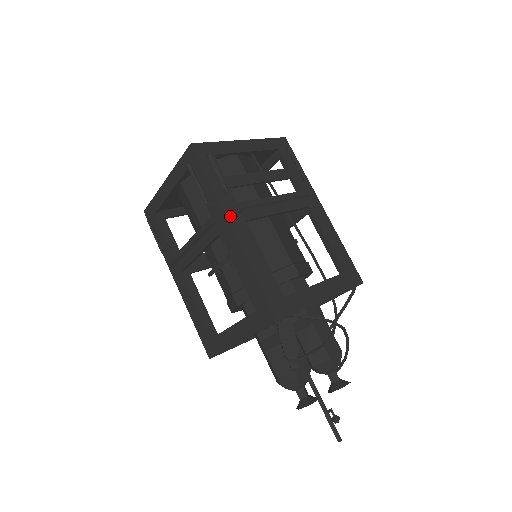
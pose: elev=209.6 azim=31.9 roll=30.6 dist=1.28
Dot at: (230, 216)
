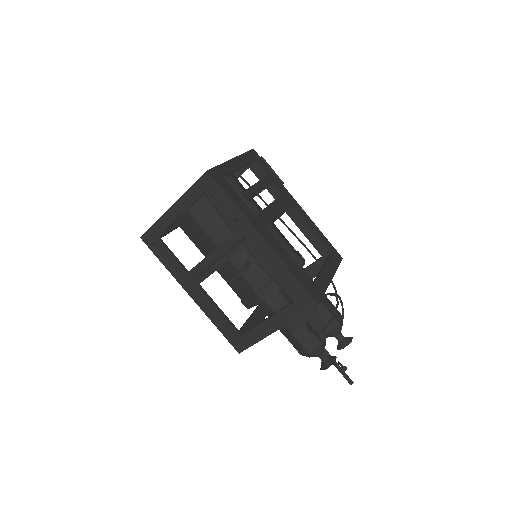
Dot at: (258, 228)
